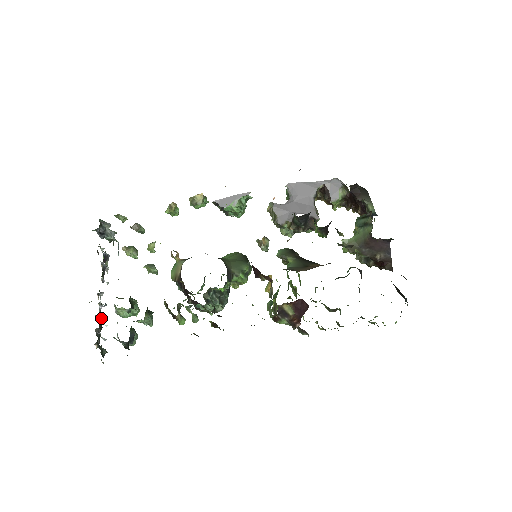
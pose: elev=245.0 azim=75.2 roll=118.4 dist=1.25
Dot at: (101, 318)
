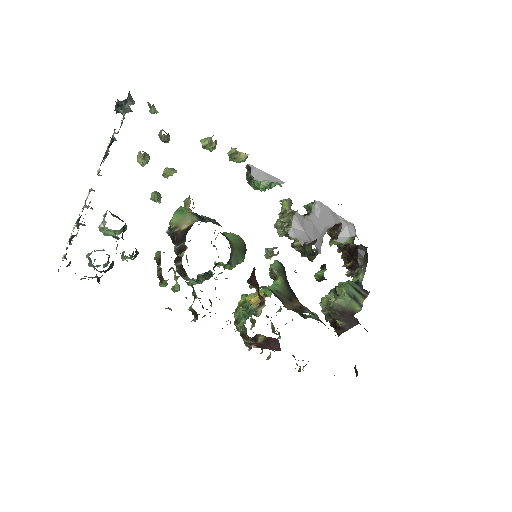
Dot at: (81, 223)
